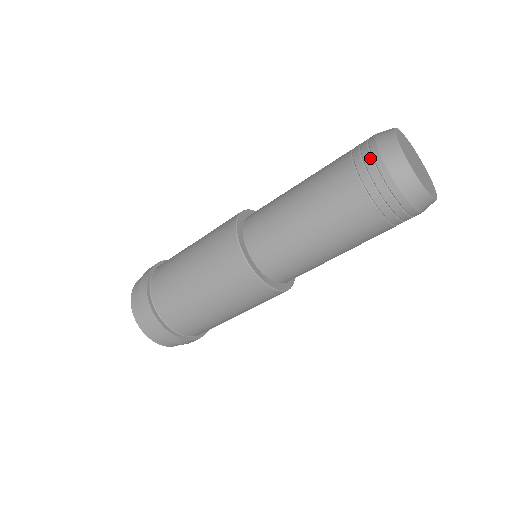
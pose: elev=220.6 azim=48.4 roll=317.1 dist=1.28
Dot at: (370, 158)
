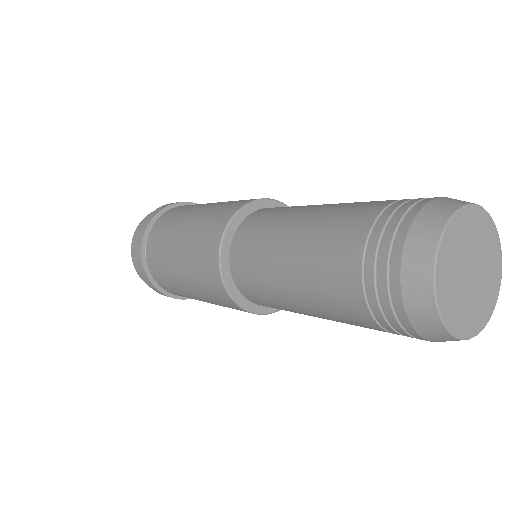
Dot at: (398, 221)
